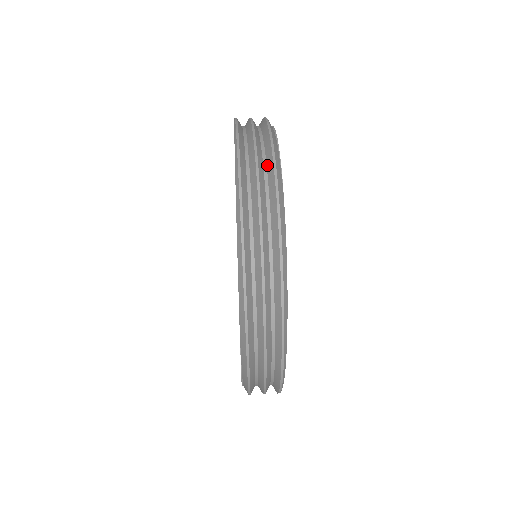
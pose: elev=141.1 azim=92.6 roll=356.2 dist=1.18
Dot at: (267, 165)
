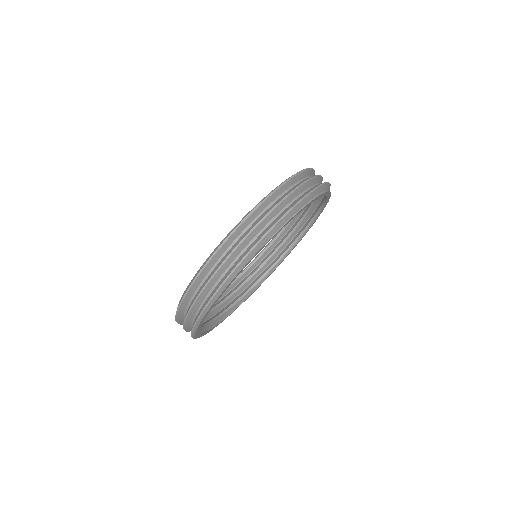
Dot at: (273, 222)
